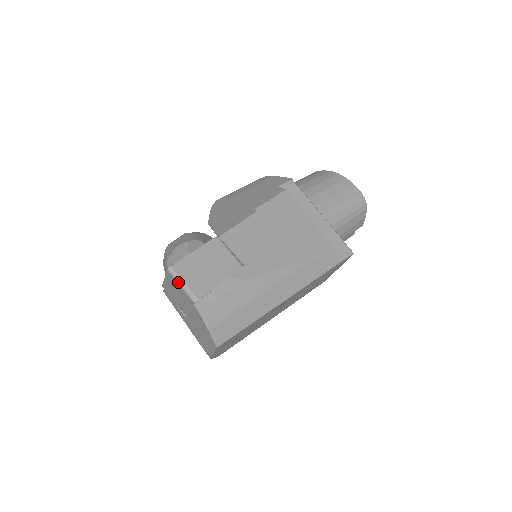
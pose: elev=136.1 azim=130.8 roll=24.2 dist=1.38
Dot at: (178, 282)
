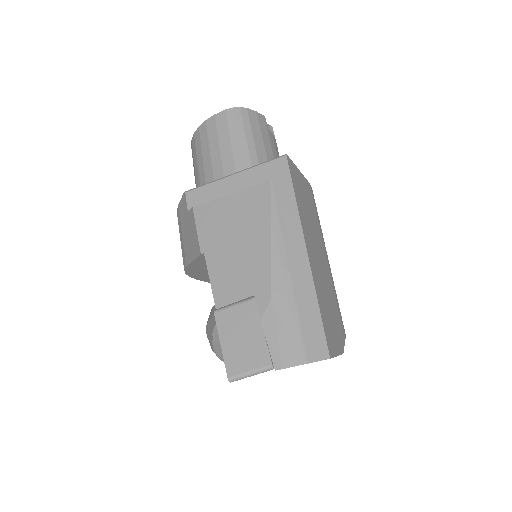
Dot at: (246, 377)
